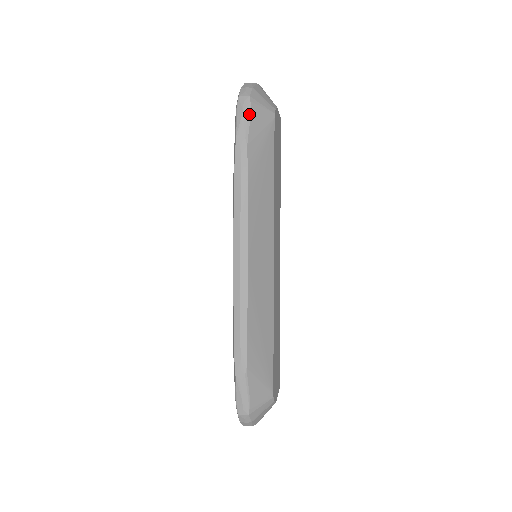
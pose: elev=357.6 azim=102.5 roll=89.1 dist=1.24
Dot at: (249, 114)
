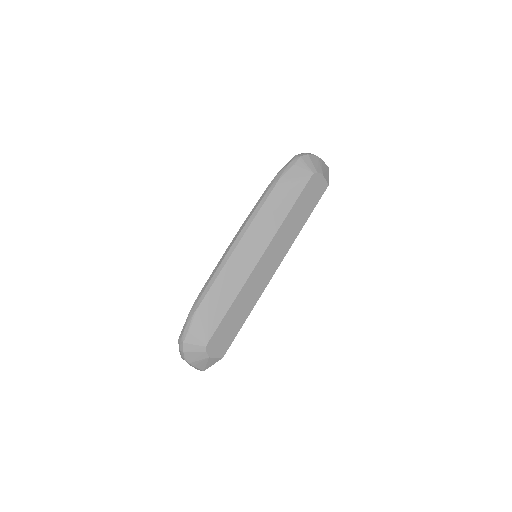
Dot at: (293, 165)
